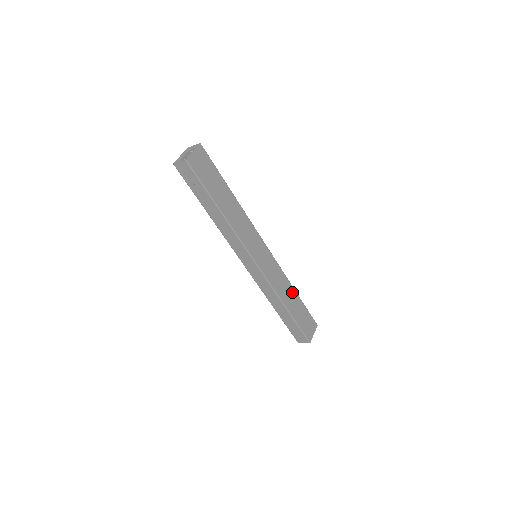
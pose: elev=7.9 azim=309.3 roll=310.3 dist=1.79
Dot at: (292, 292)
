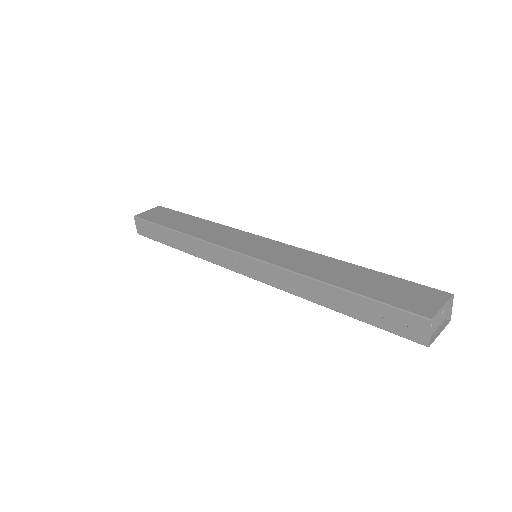
Dot at: (342, 266)
